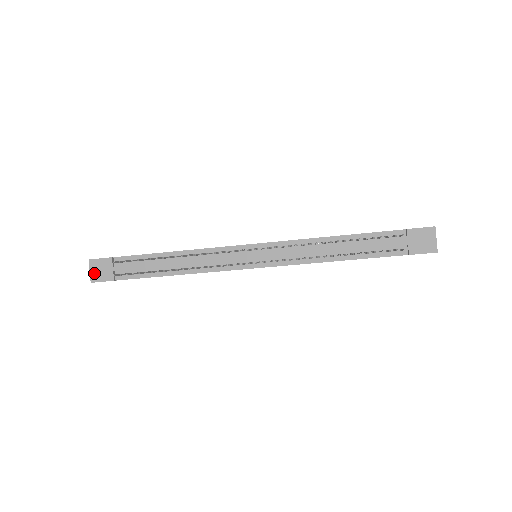
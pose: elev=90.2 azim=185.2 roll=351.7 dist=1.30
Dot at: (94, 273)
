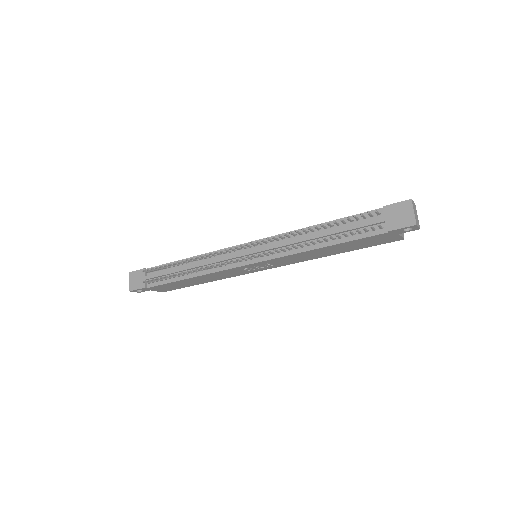
Dot at: (132, 283)
